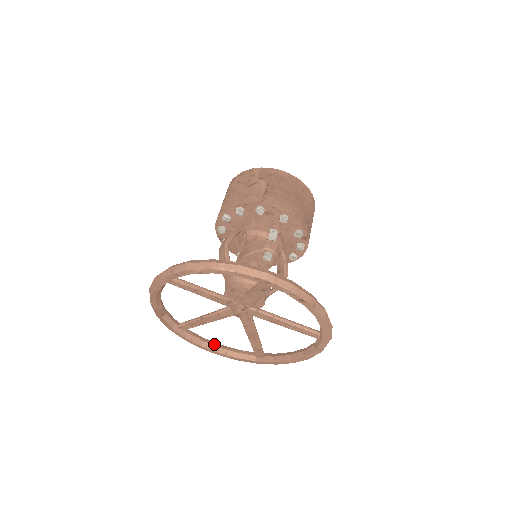
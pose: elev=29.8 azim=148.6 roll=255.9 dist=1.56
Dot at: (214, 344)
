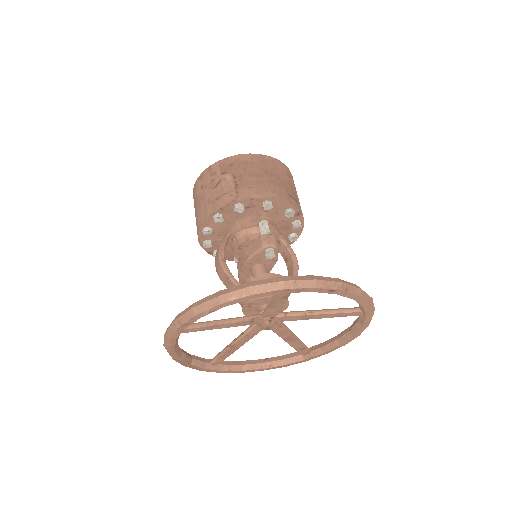
Dot at: (254, 362)
